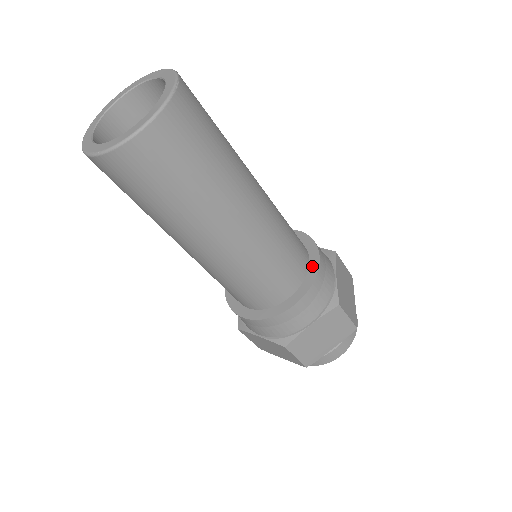
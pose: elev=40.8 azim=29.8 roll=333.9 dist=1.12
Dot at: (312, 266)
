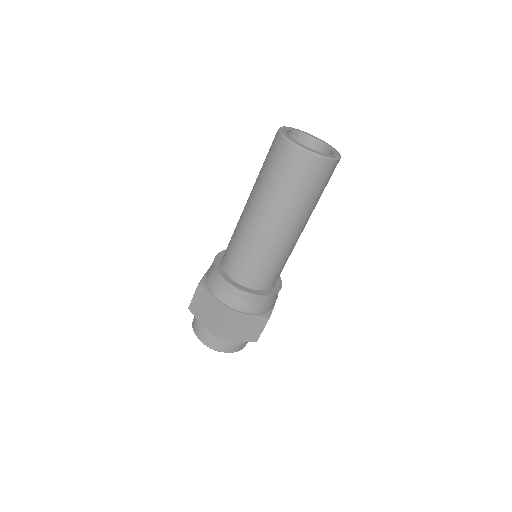
Dot at: (276, 287)
